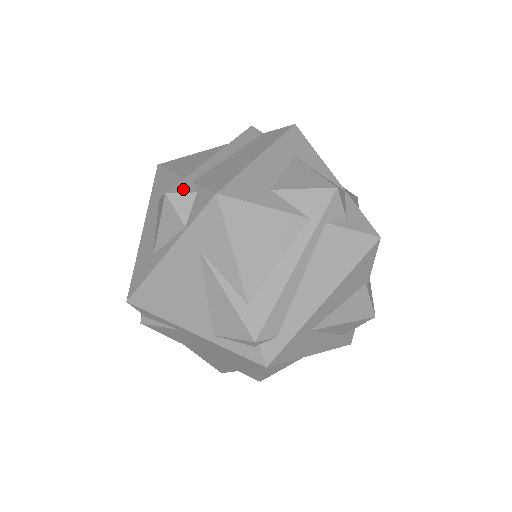
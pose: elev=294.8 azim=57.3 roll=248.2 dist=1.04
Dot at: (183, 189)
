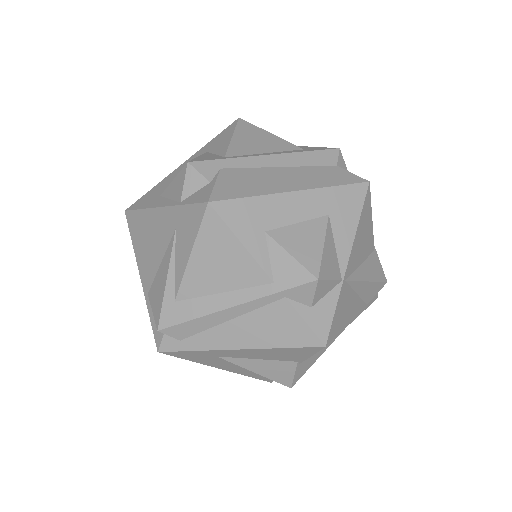
Dot at: (205, 169)
